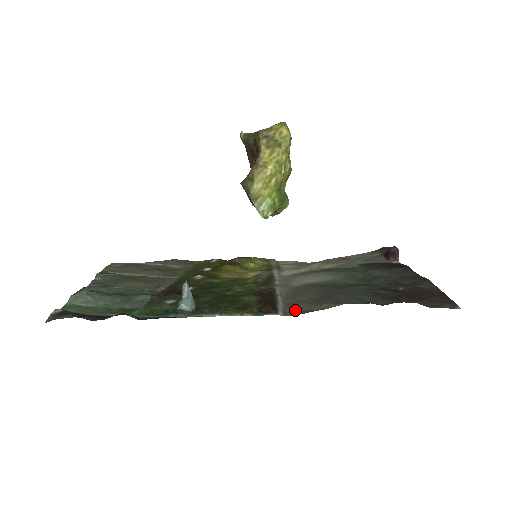
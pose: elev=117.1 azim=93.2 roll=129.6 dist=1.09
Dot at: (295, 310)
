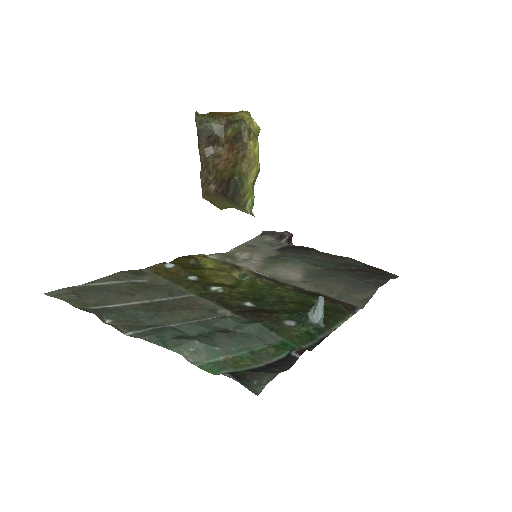
Dot at: (356, 302)
